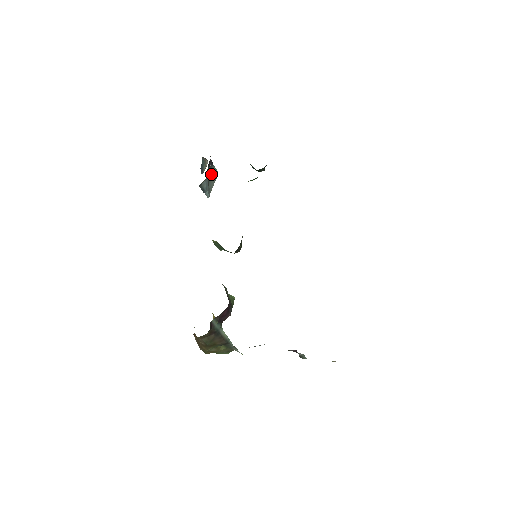
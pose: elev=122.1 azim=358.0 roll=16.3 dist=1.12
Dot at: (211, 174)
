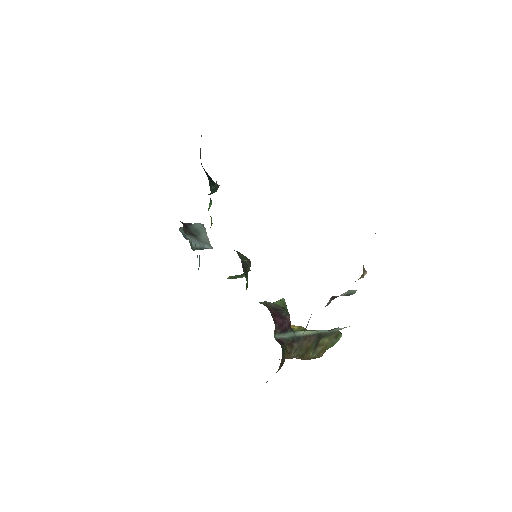
Dot at: (196, 231)
